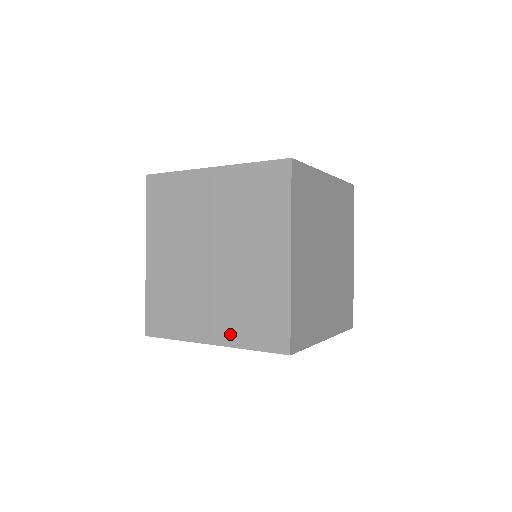
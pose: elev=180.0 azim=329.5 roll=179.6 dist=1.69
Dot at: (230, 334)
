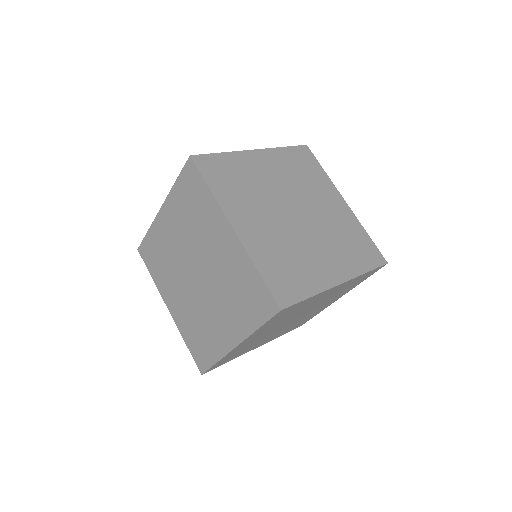
Dot at: (348, 267)
